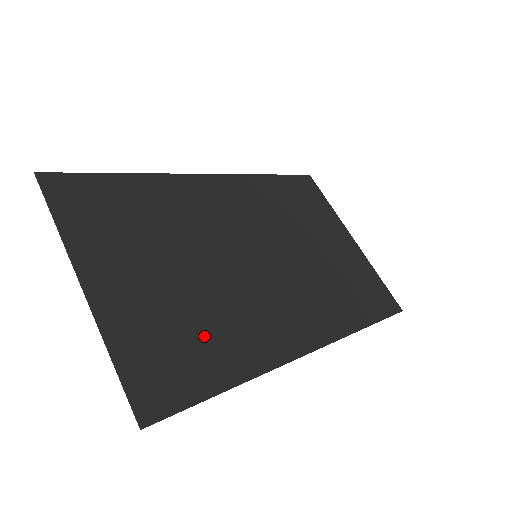
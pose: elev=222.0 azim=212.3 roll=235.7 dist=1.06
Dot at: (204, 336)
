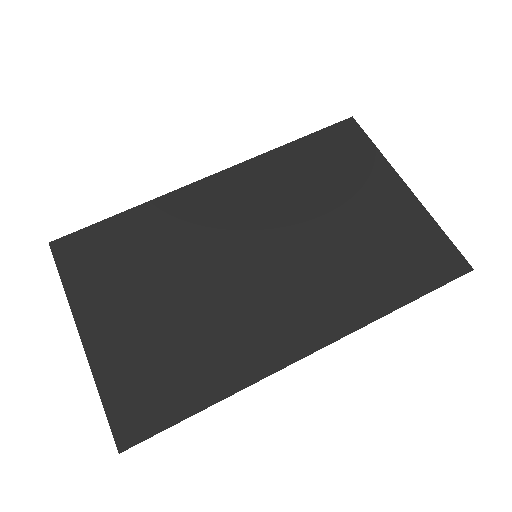
Dot at: (185, 360)
